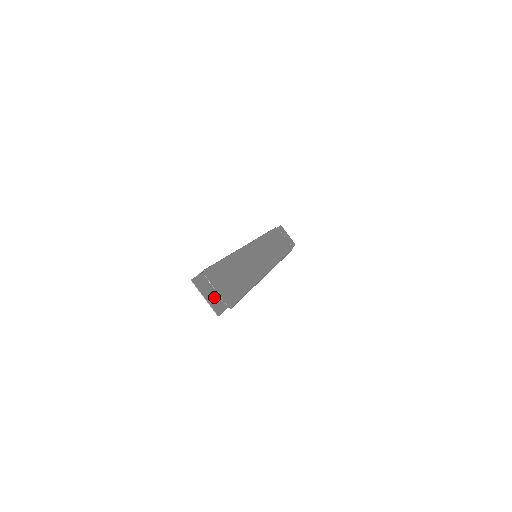
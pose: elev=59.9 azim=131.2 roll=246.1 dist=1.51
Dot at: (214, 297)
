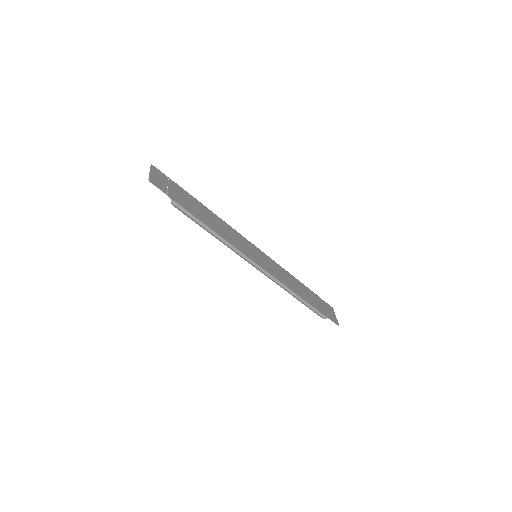
Dot at: (160, 182)
